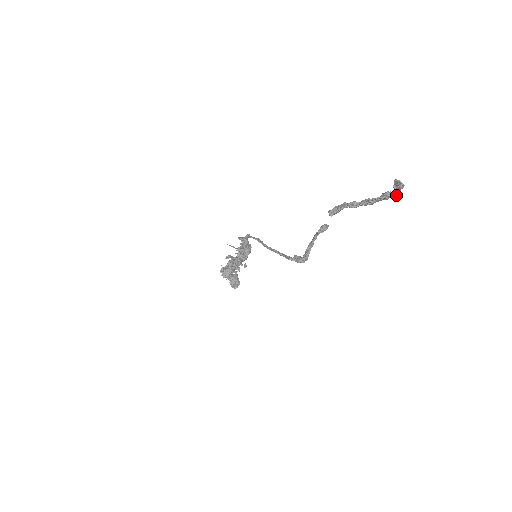
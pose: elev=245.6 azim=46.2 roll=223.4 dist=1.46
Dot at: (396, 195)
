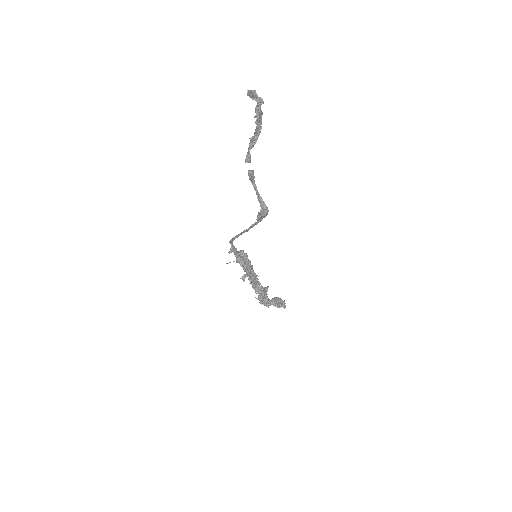
Dot at: occluded
